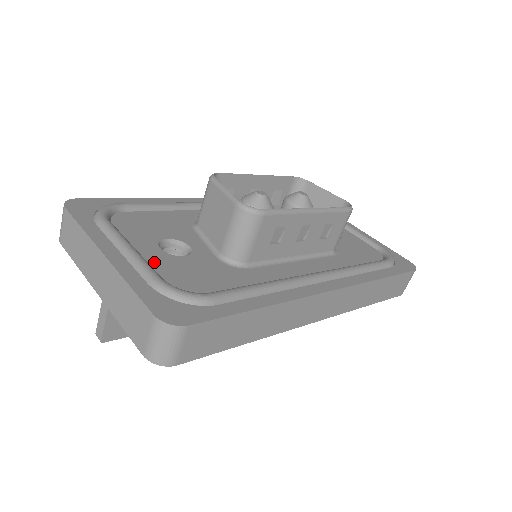
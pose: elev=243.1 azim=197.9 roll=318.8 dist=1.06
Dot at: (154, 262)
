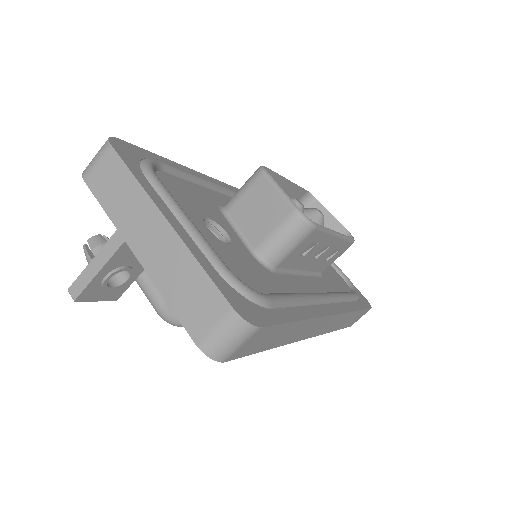
Dot at: (209, 243)
